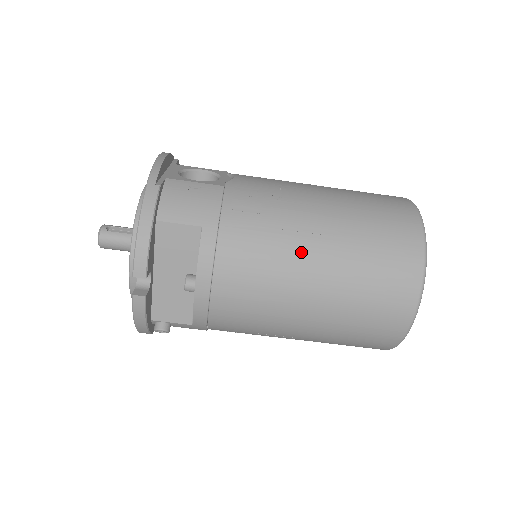
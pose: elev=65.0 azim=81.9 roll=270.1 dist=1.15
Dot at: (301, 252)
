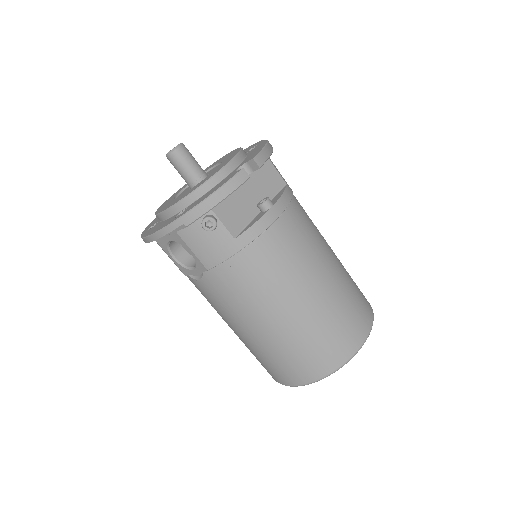
Dot at: (327, 247)
